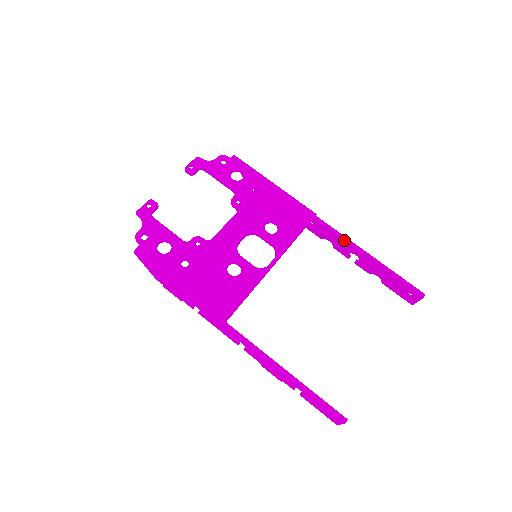
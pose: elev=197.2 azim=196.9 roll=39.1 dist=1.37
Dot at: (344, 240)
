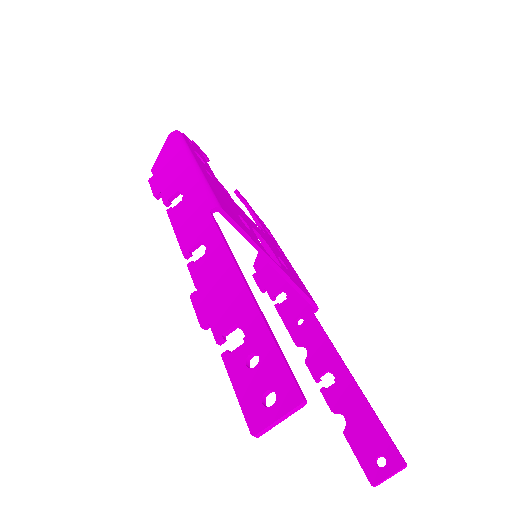
Dot at: (332, 348)
